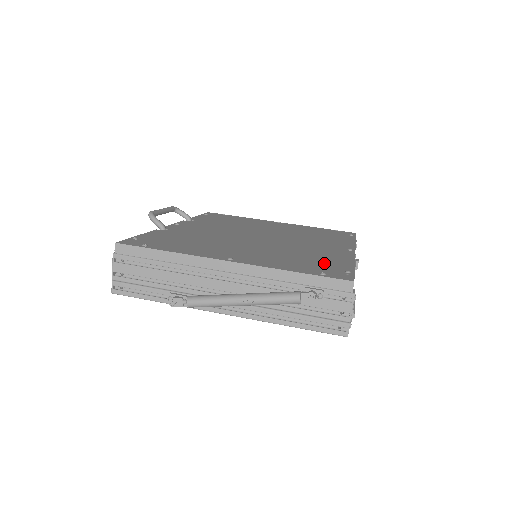
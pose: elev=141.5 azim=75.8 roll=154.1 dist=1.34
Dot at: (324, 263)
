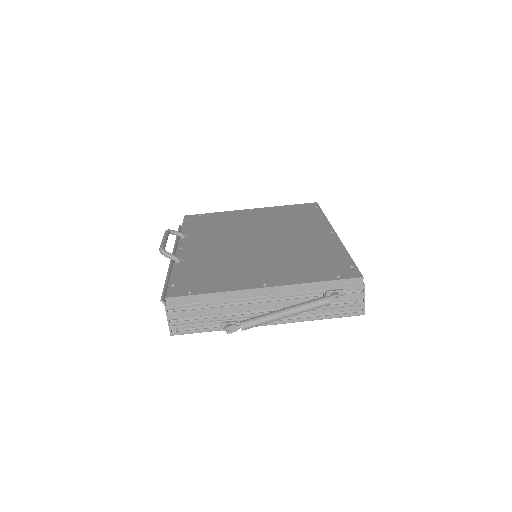
Dot at: (328, 261)
